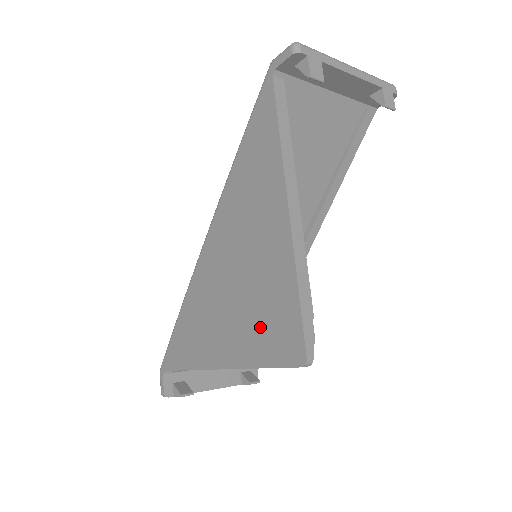
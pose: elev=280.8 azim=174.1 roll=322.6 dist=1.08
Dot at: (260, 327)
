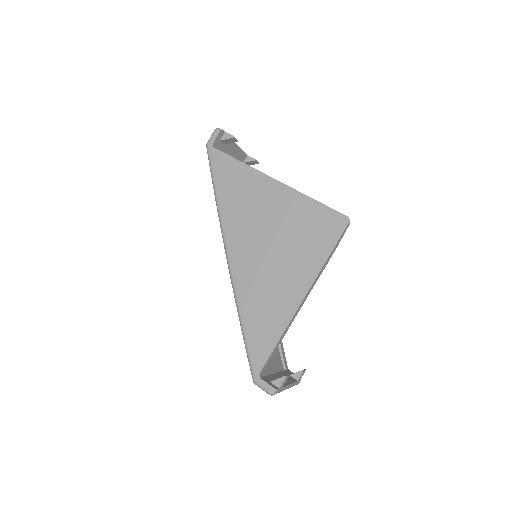
Dot at: (310, 240)
